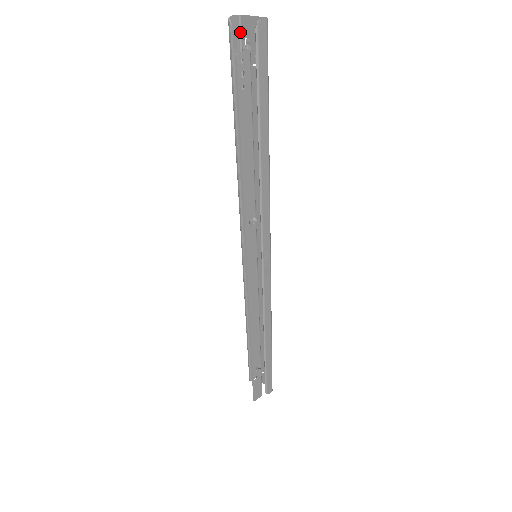
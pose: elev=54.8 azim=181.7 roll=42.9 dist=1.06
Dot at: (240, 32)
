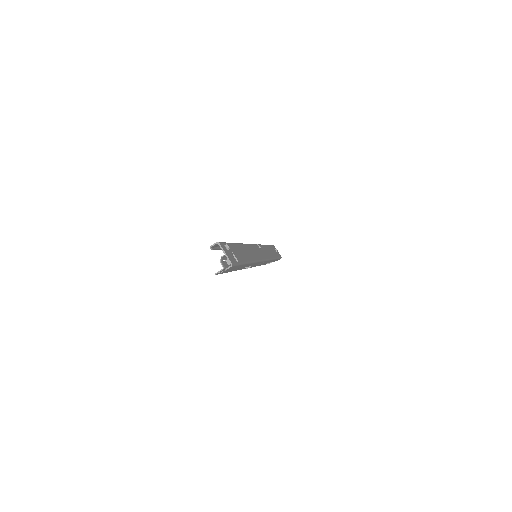
Dot at: (220, 243)
